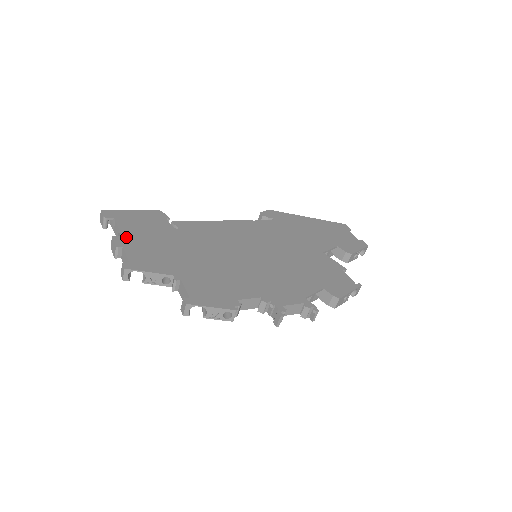
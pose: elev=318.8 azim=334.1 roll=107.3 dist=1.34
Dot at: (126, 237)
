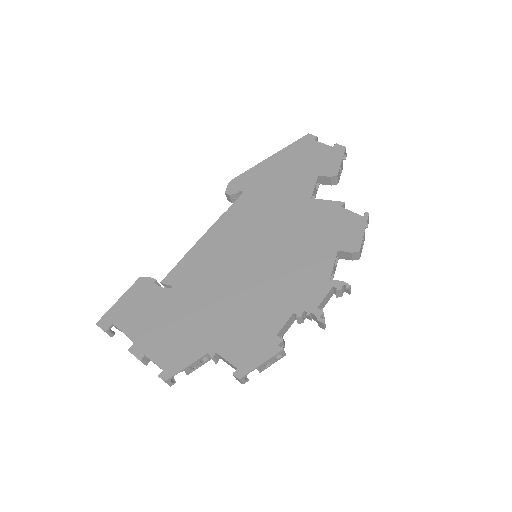
Dot at: (139, 340)
